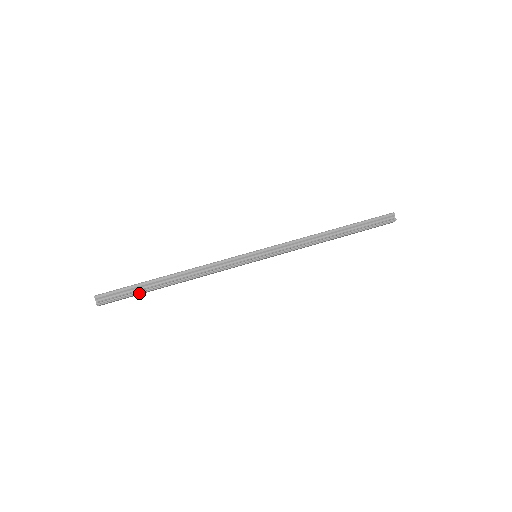
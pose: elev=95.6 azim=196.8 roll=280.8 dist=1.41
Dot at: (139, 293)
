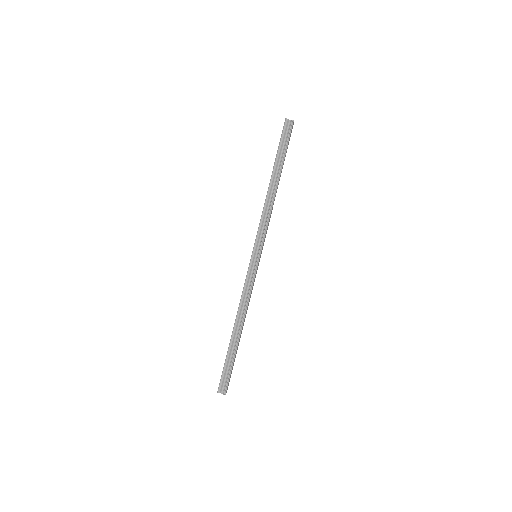
Dot at: (233, 360)
